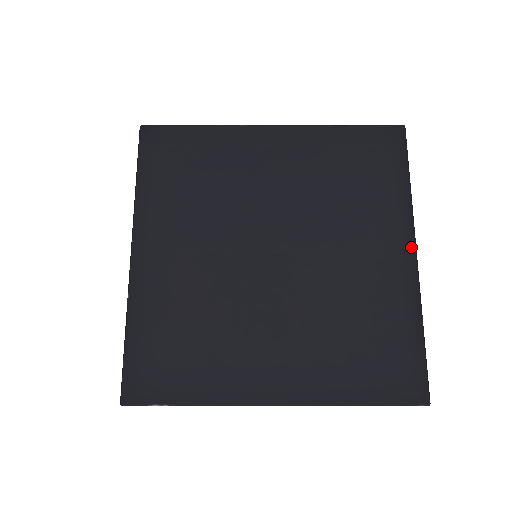
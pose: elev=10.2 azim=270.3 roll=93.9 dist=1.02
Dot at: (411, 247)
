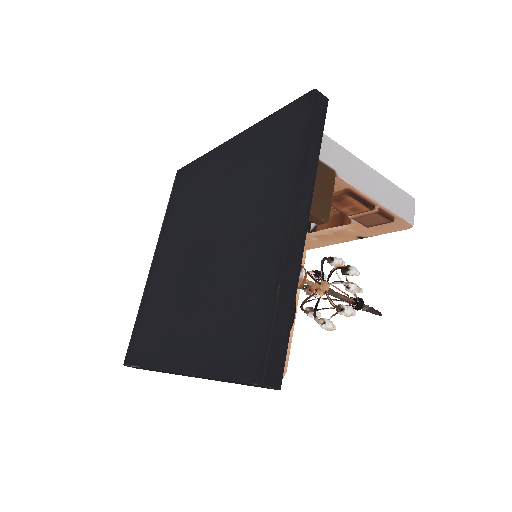
Dot at: (288, 214)
